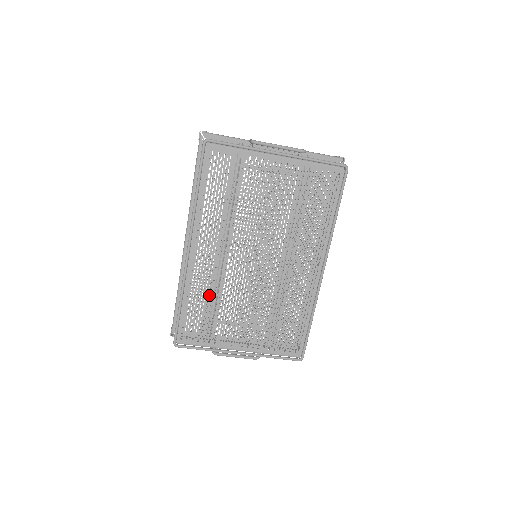
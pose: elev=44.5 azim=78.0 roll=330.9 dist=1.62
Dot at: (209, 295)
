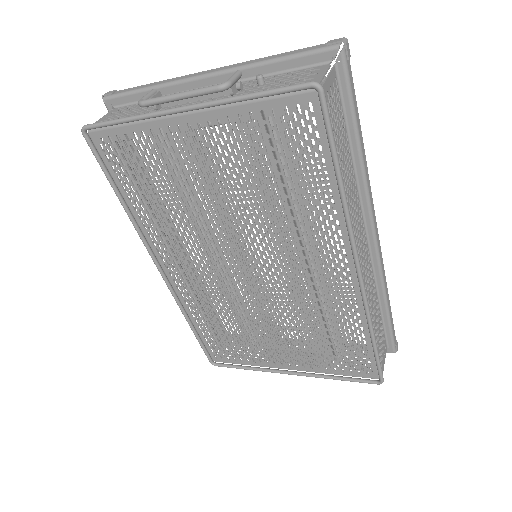
Dot at: (216, 315)
